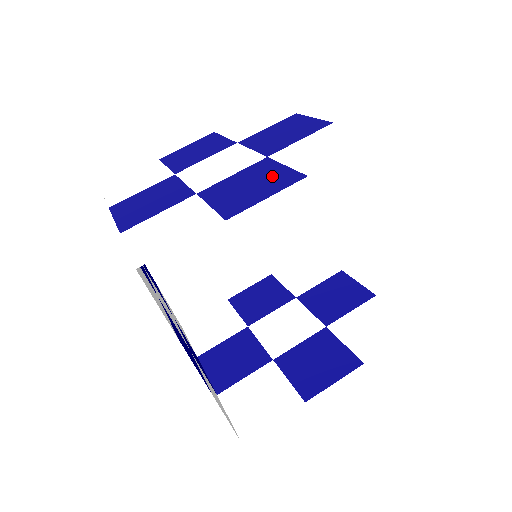
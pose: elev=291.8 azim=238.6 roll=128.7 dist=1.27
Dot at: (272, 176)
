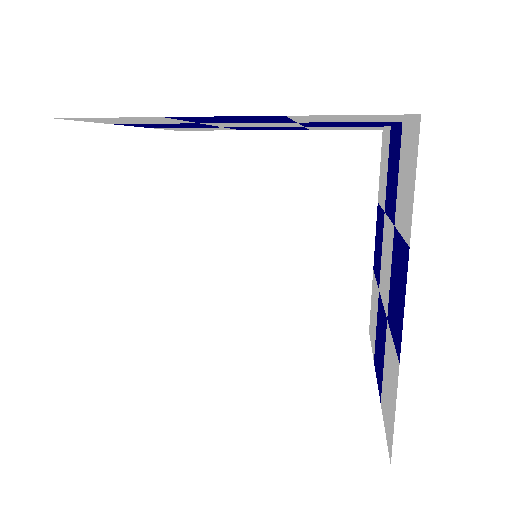
Dot at: occluded
